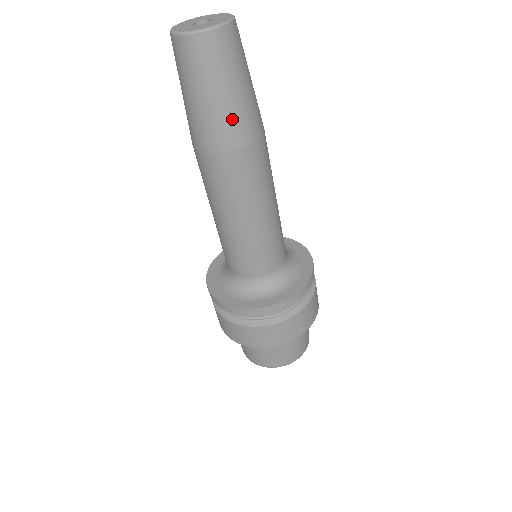
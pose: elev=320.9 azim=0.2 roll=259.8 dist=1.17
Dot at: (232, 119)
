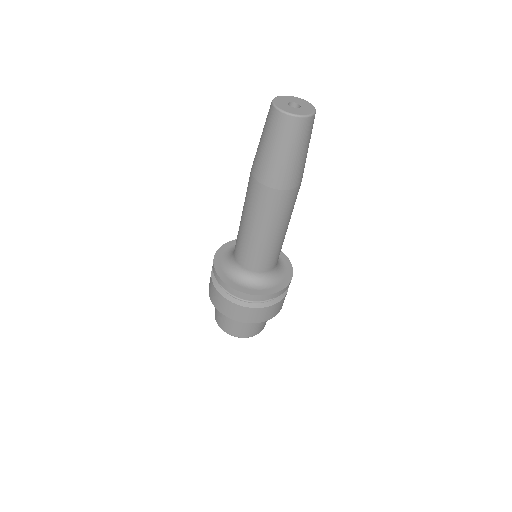
Dot at: occluded
